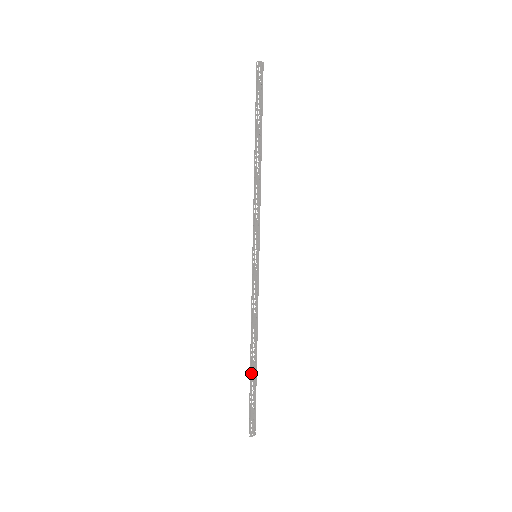
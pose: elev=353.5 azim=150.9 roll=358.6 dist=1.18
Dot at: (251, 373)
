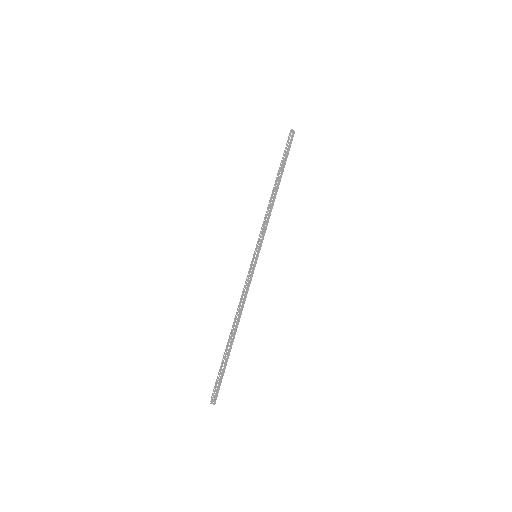
Dot at: (227, 347)
